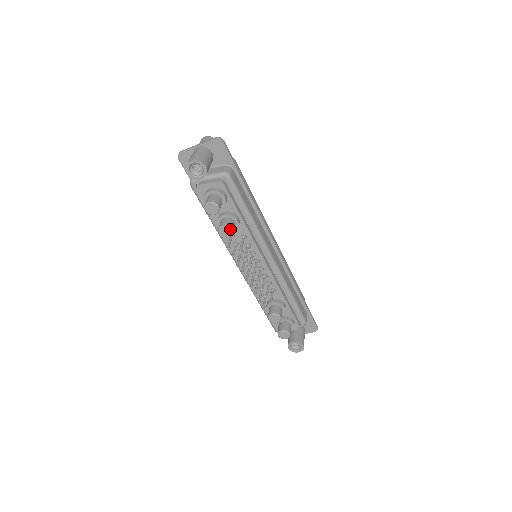
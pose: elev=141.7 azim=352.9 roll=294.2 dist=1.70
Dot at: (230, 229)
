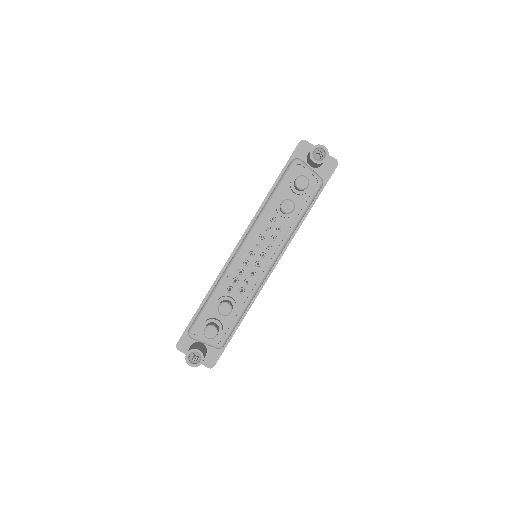
Dot at: (294, 208)
